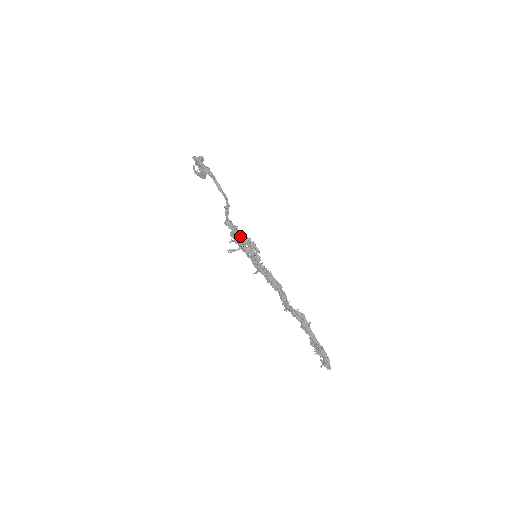
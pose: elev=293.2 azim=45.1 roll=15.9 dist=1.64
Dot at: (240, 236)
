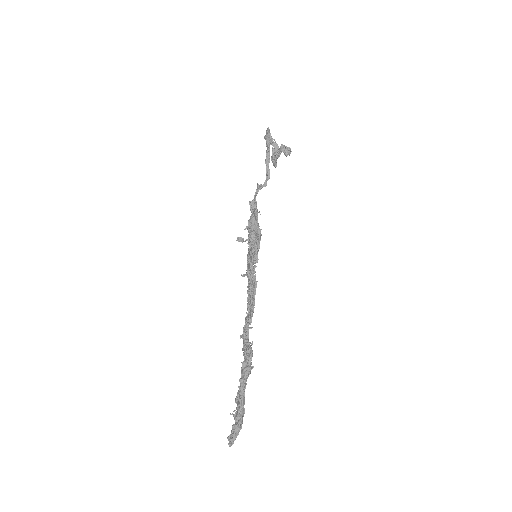
Dot at: (254, 223)
